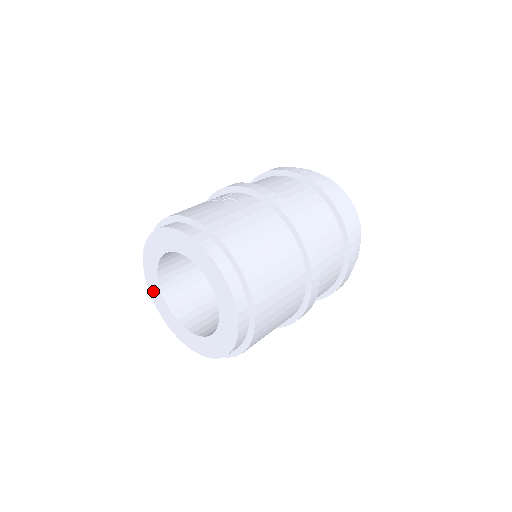
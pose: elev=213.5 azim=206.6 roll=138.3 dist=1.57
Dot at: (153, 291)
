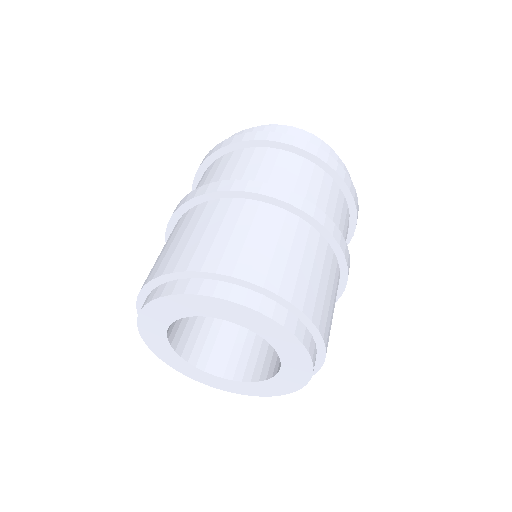
Dot at: (222, 386)
